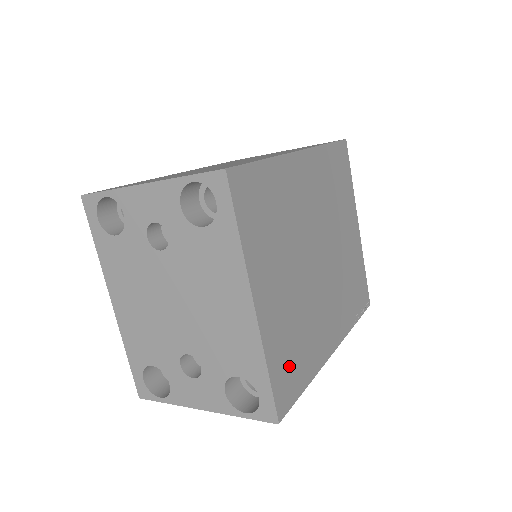
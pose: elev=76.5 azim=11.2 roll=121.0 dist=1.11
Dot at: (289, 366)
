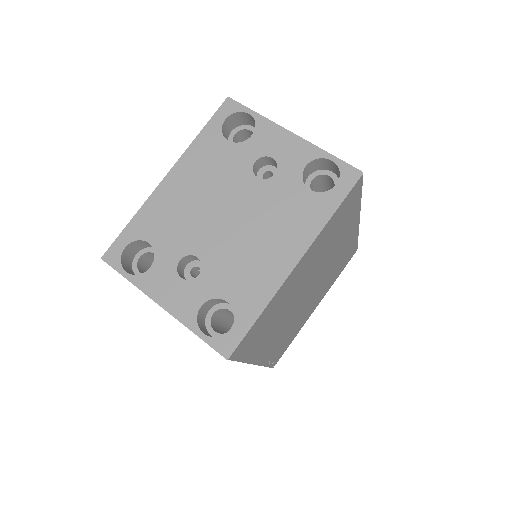
Dot at: (258, 331)
